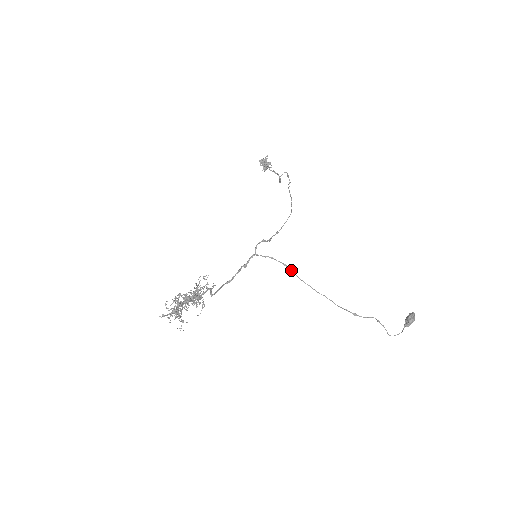
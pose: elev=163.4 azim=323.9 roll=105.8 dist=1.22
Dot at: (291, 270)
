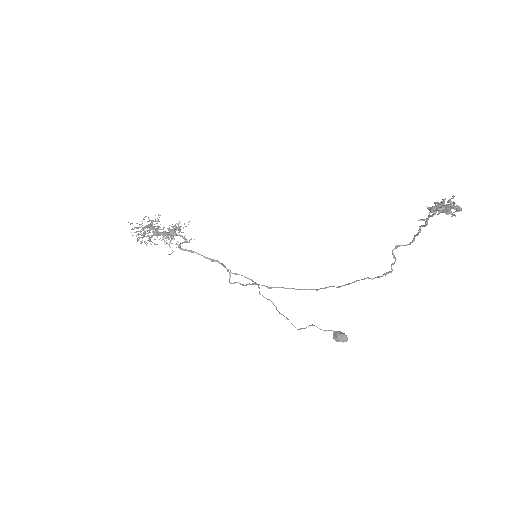
Dot at: (259, 292)
